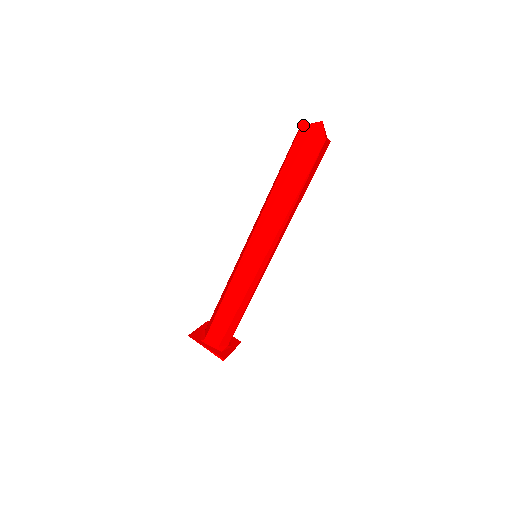
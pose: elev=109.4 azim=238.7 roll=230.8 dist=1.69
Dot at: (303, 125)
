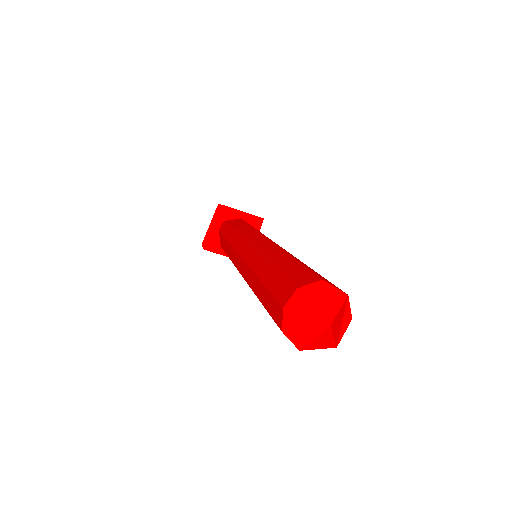
Dot at: (288, 320)
